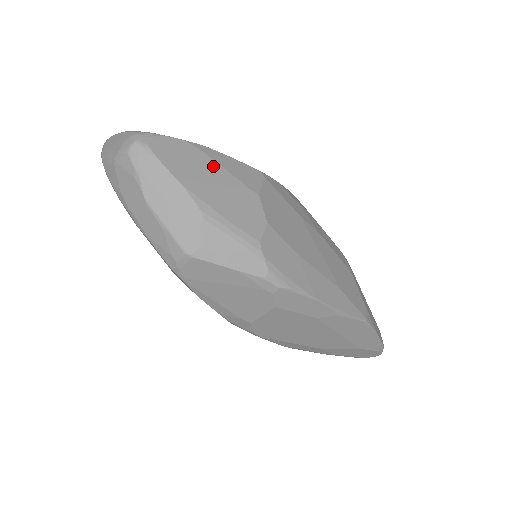
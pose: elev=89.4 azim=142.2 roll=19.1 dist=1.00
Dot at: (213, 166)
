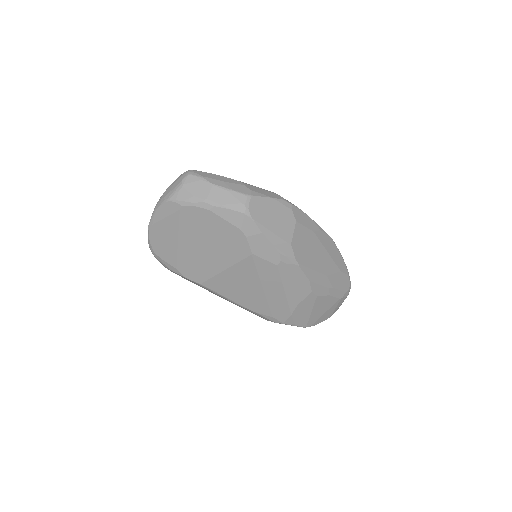
Dot at: occluded
